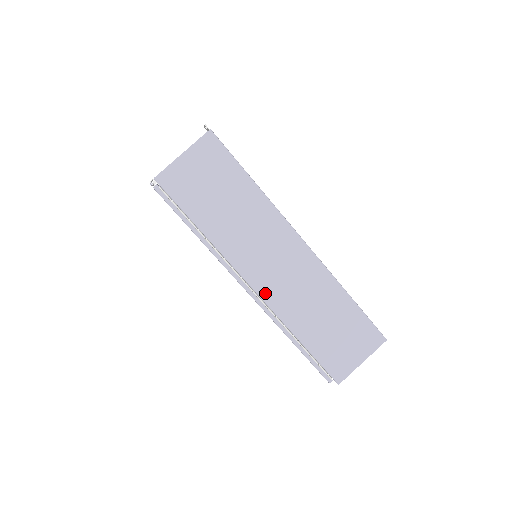
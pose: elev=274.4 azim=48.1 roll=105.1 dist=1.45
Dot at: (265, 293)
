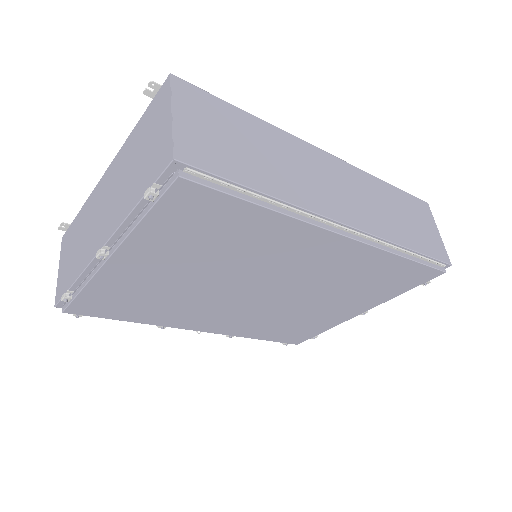
Dot at: (357, 223)
